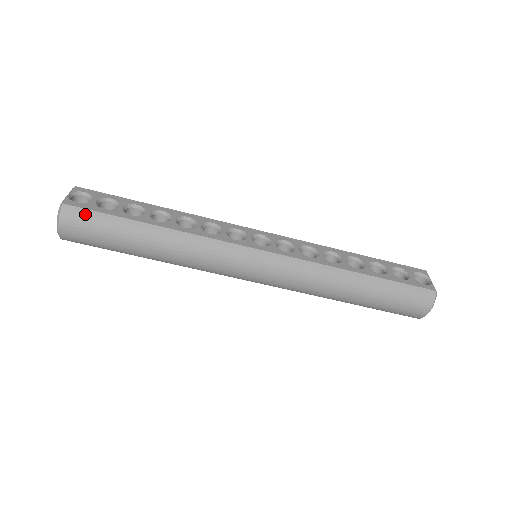
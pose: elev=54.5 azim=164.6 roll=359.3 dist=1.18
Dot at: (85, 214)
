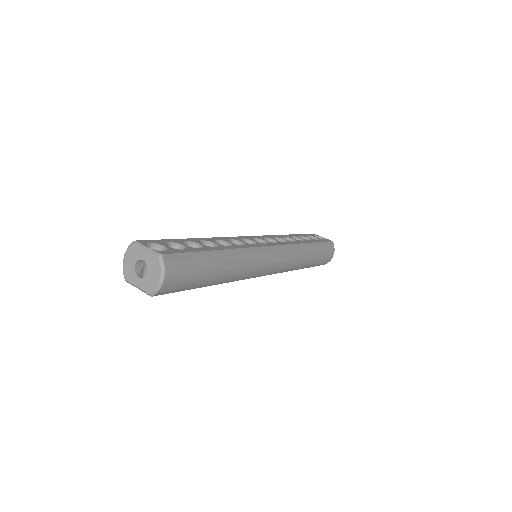
Dot at: (180, 258)
